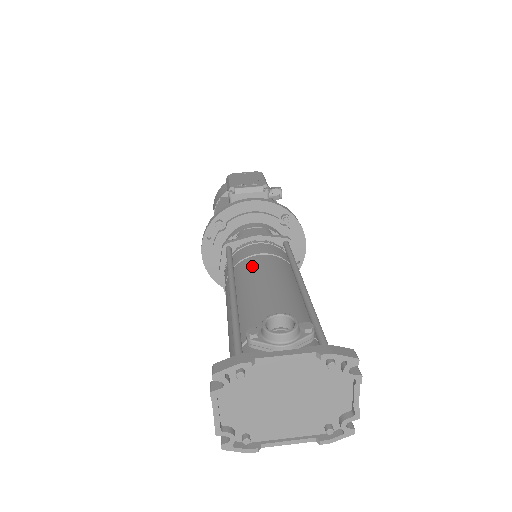
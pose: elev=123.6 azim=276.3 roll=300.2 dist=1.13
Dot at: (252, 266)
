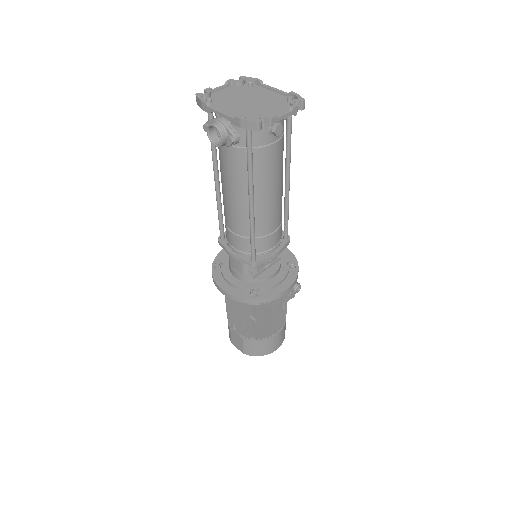
Dot at: occluded
